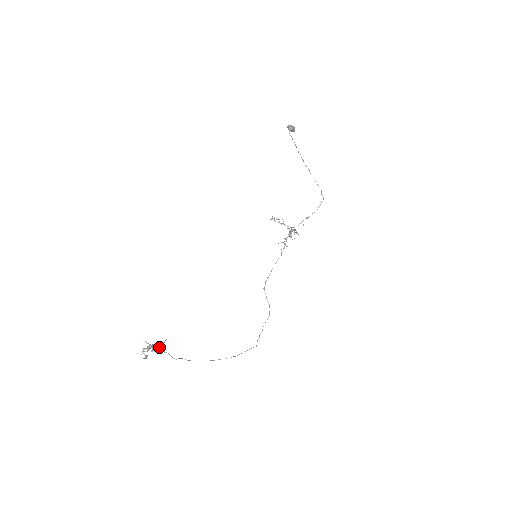
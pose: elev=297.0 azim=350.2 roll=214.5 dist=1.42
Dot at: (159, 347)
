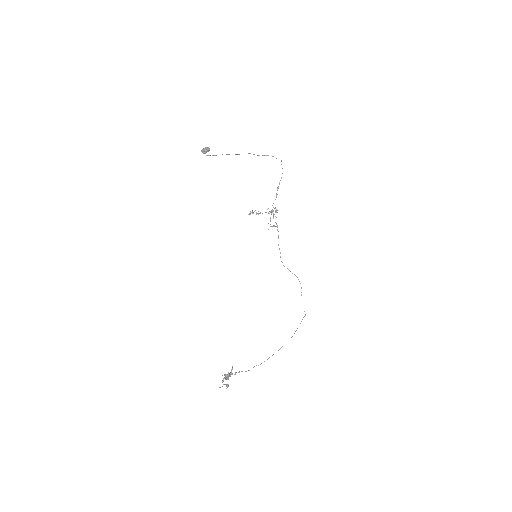
Dot at: (231, 373)
